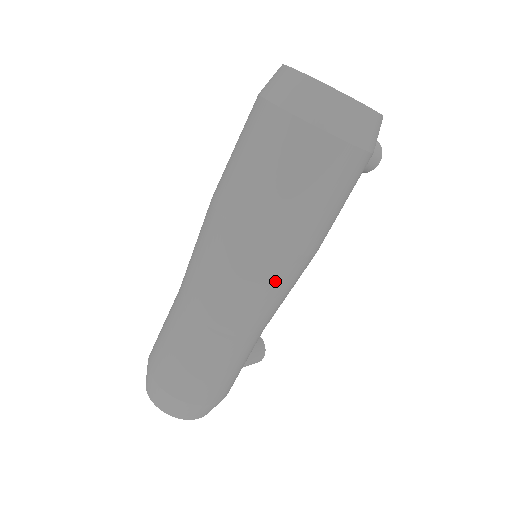
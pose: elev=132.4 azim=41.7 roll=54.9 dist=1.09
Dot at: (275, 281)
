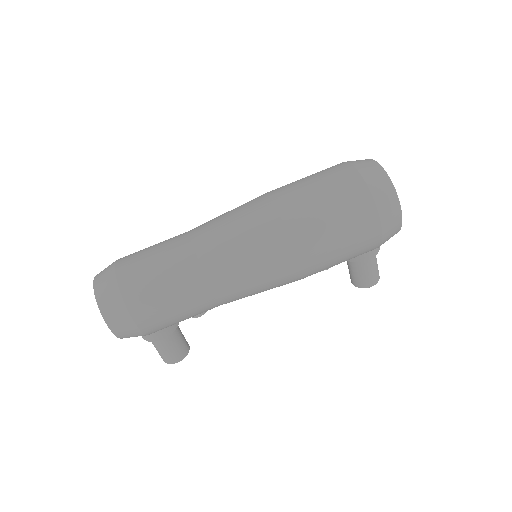
Dot at: (265, 255)
